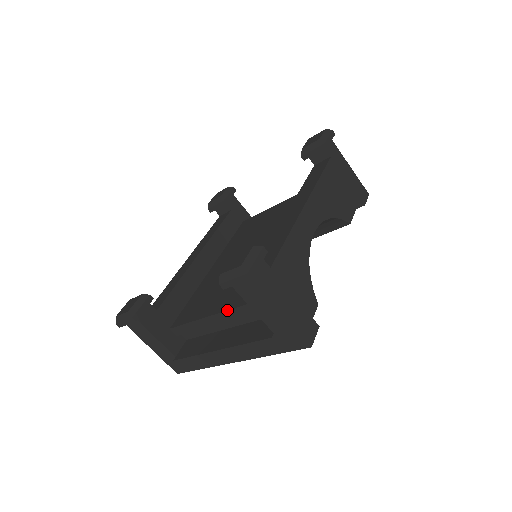
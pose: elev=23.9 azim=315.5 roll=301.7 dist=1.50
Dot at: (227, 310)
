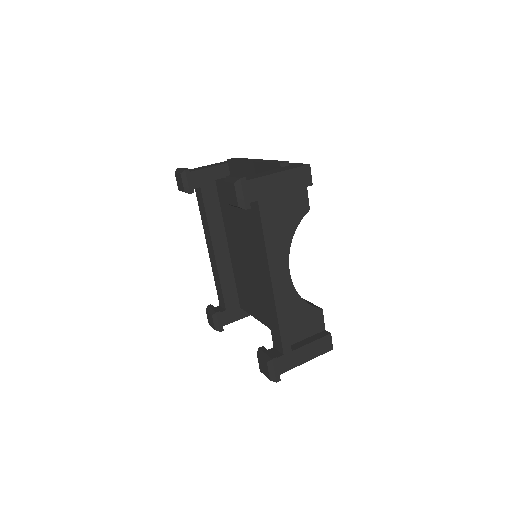
Dot at: occluded
